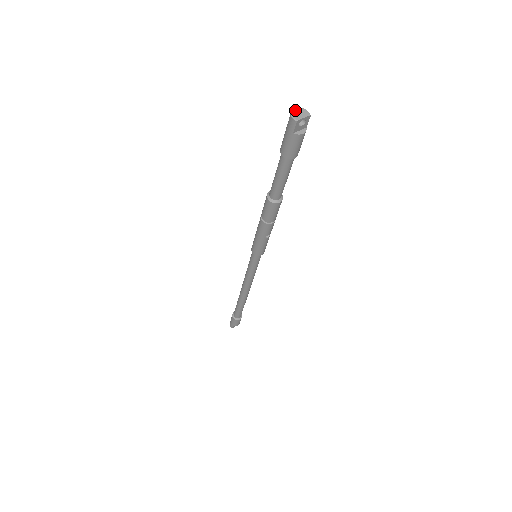
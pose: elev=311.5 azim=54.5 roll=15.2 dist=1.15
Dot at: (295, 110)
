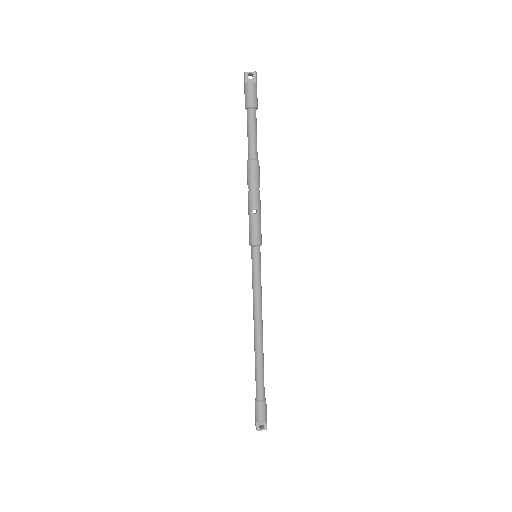
Dot at: (249, 74)
